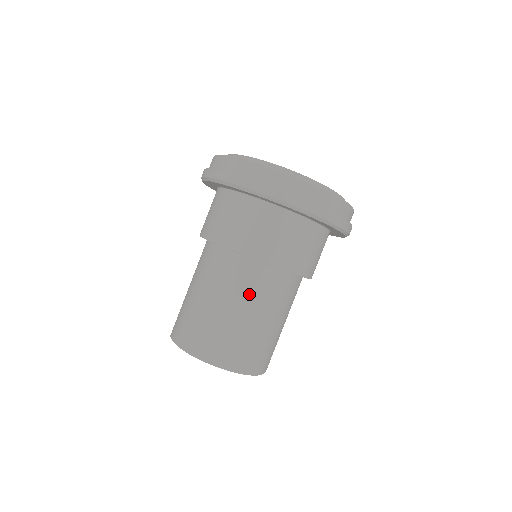
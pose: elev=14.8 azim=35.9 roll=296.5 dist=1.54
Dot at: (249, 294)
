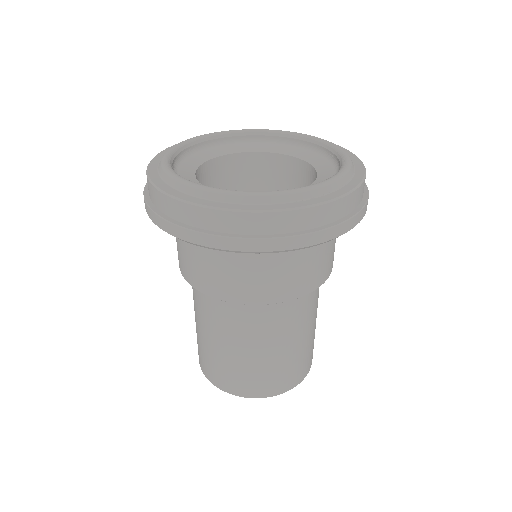
Dot at: (209, 319)
